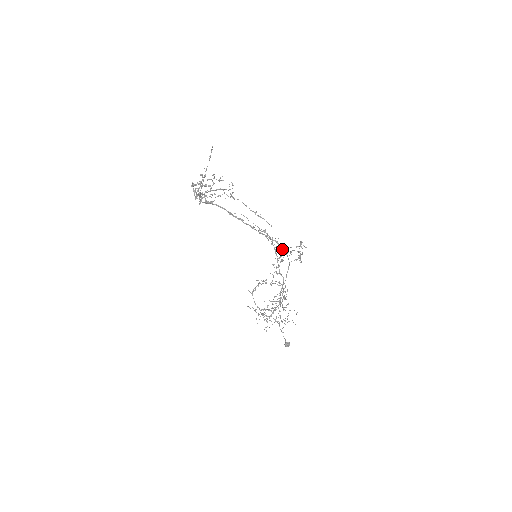
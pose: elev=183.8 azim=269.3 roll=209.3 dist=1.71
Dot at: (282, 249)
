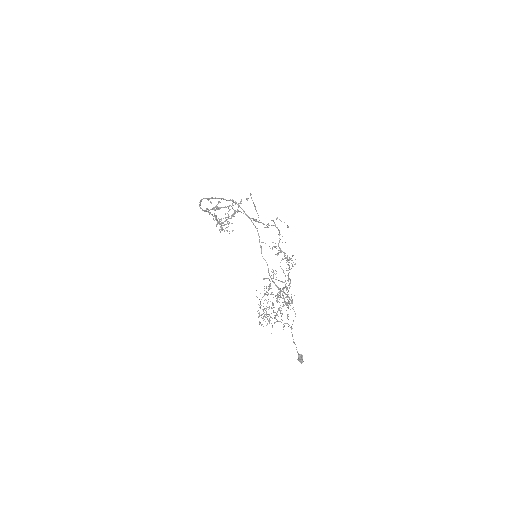
Dot at: occluded
